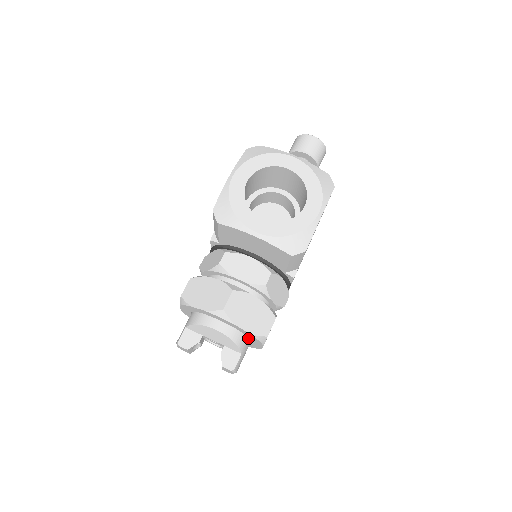
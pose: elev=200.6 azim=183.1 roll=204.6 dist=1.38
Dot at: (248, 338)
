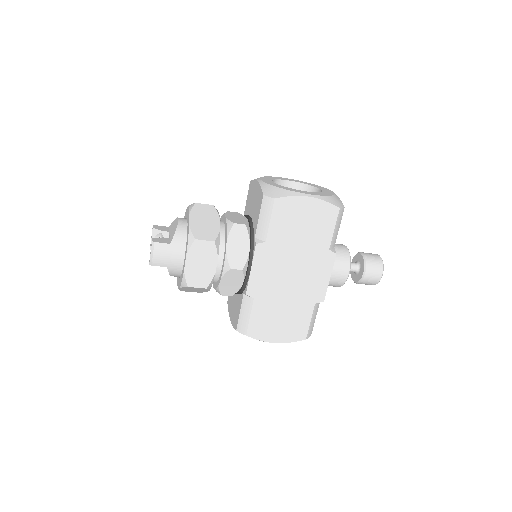
Dot at: (186, 245)
